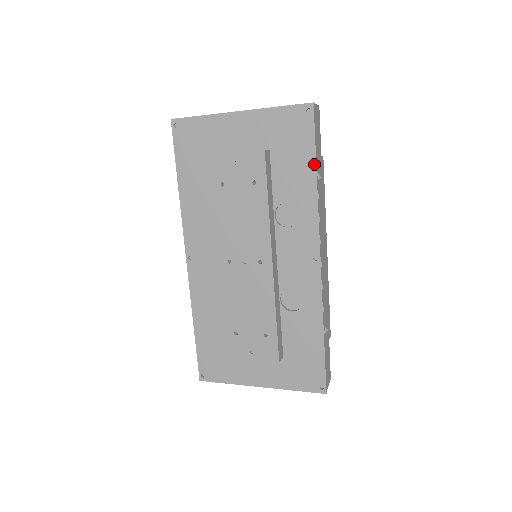
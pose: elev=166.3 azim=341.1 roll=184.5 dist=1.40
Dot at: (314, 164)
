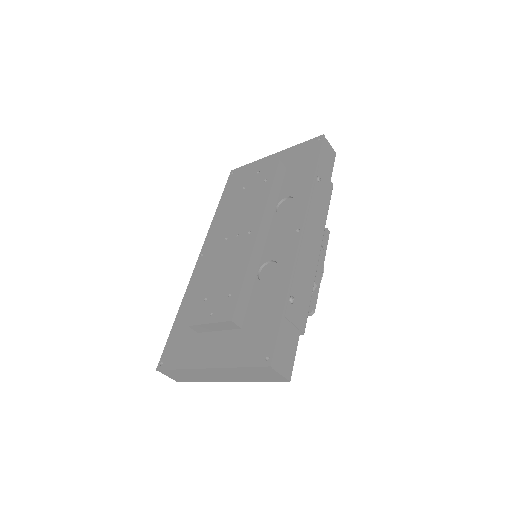
Dot at: (315, 167)
